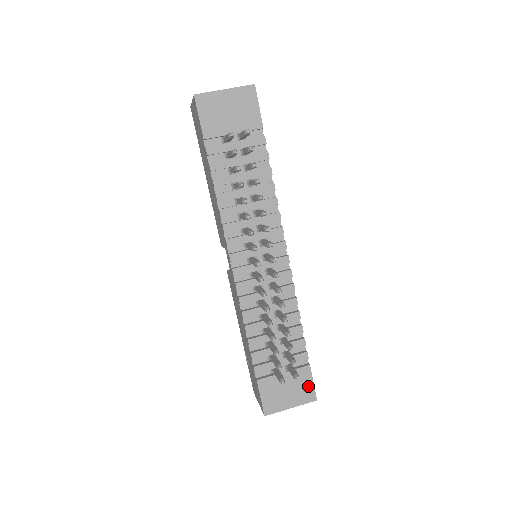
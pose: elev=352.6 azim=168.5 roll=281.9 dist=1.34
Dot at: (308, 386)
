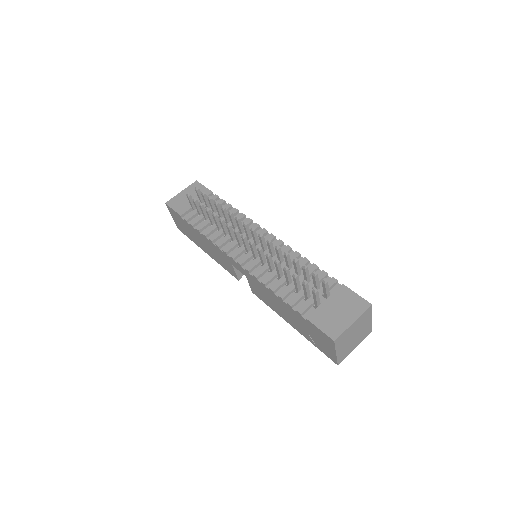
Dot at: (354, 299)
